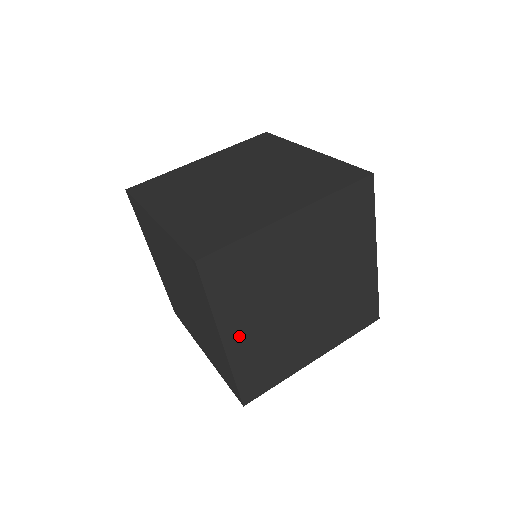
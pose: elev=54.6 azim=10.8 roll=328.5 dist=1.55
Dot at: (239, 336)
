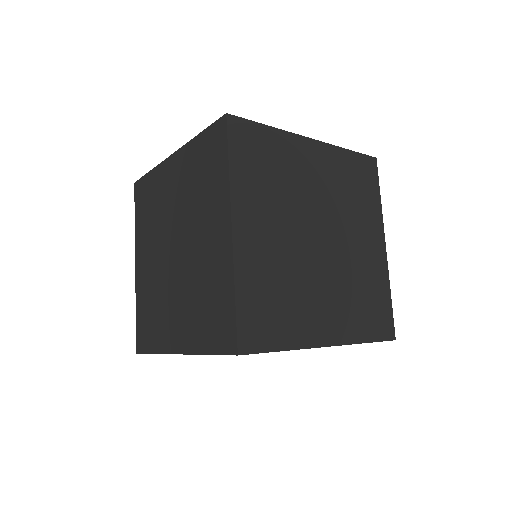
Dot at: occluded
